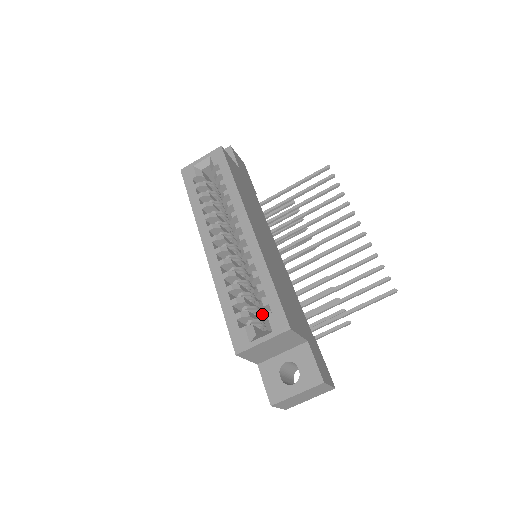
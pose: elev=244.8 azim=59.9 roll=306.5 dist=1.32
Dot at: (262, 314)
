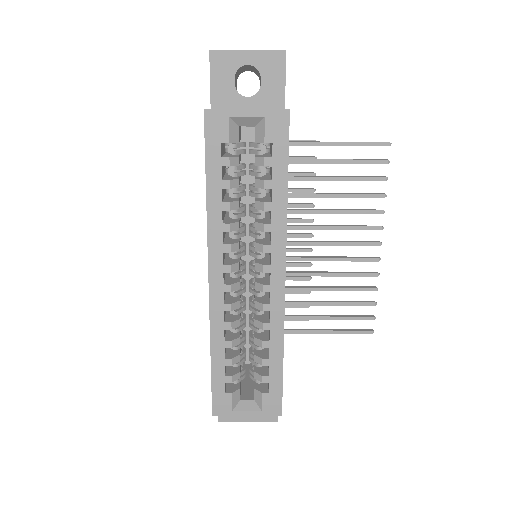
Dot at: occluded
